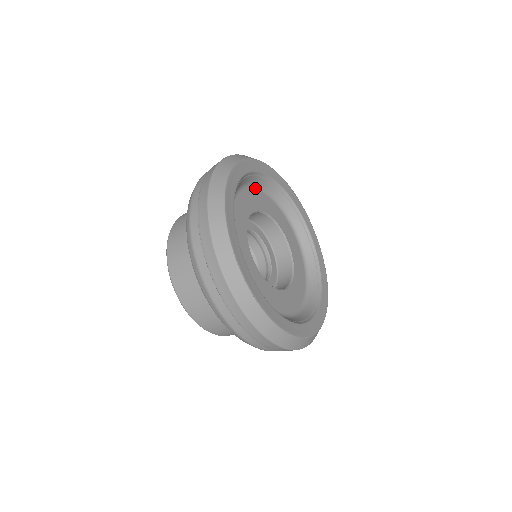
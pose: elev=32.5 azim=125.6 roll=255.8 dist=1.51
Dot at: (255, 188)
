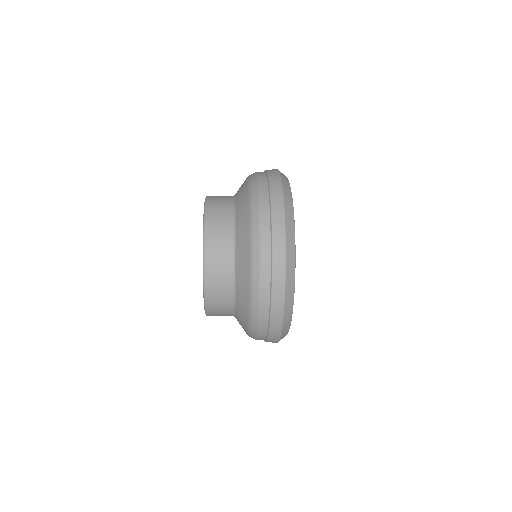
Dot at: occluded
